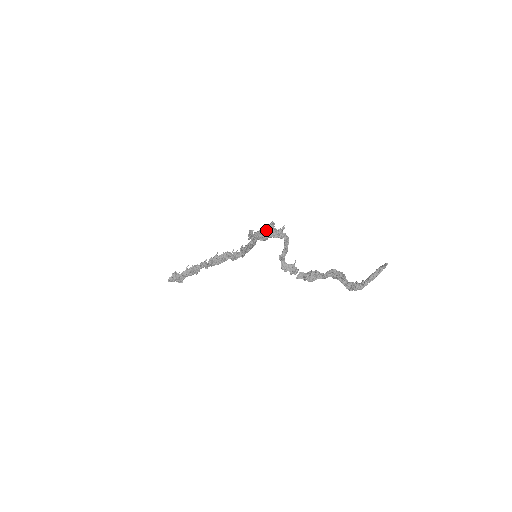
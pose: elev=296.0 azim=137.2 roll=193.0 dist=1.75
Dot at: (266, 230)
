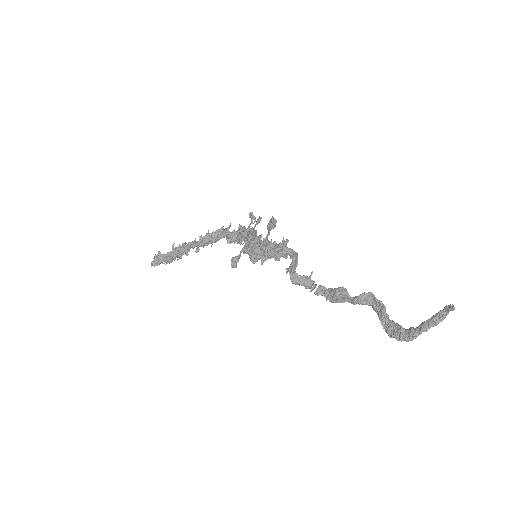
Dot at: (260, 244)
